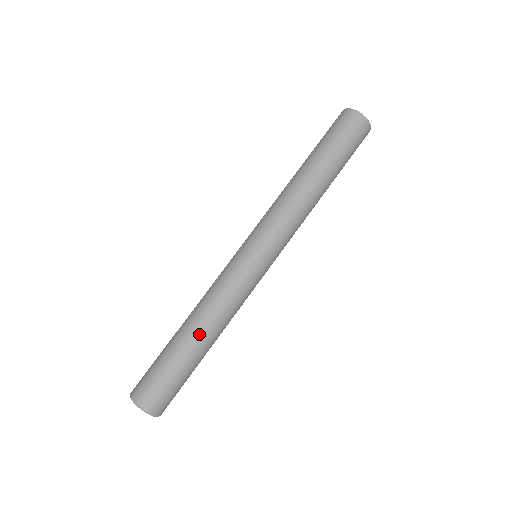
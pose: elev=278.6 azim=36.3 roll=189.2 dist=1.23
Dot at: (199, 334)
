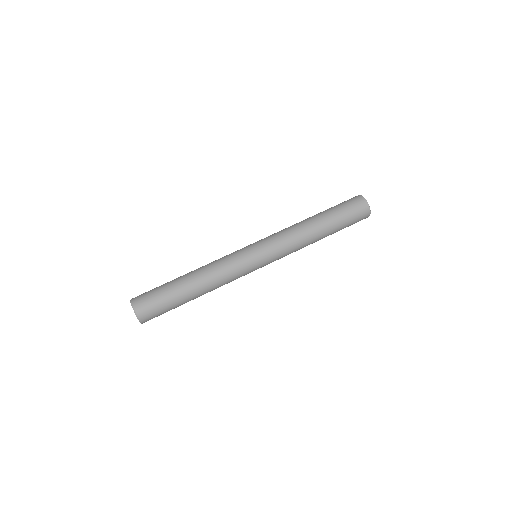
Dot at: (199, 293)
